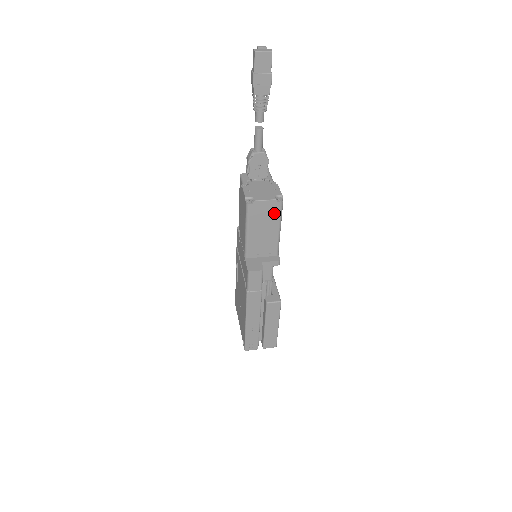
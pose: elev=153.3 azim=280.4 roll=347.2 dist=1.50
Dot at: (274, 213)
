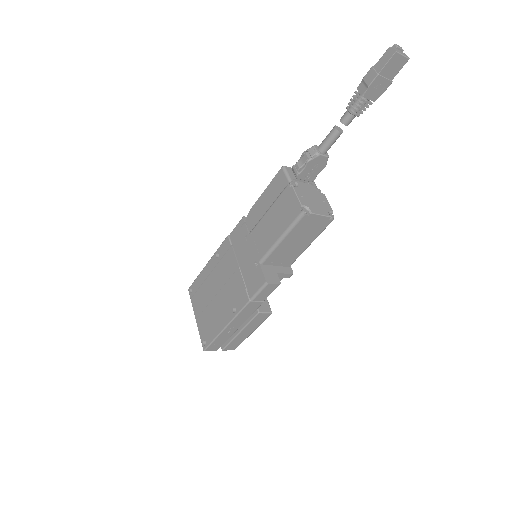
Dot at: (318, 229)
